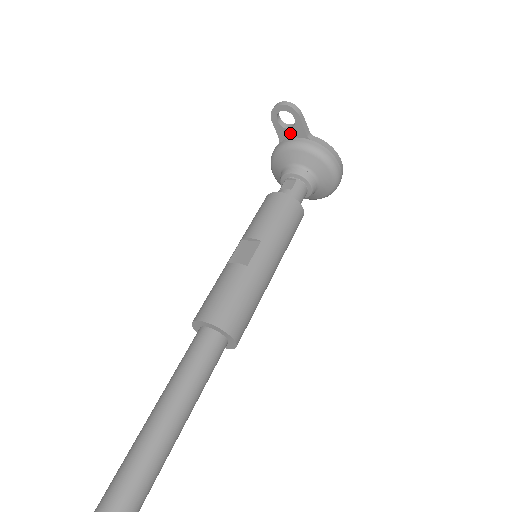
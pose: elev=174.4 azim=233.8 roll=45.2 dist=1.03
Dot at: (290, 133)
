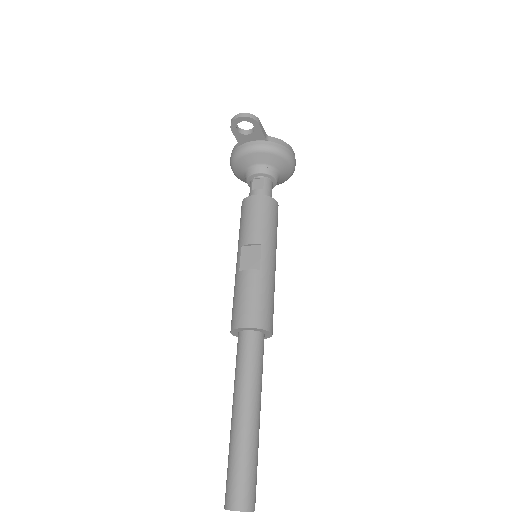
Dot at: (249, 138)
